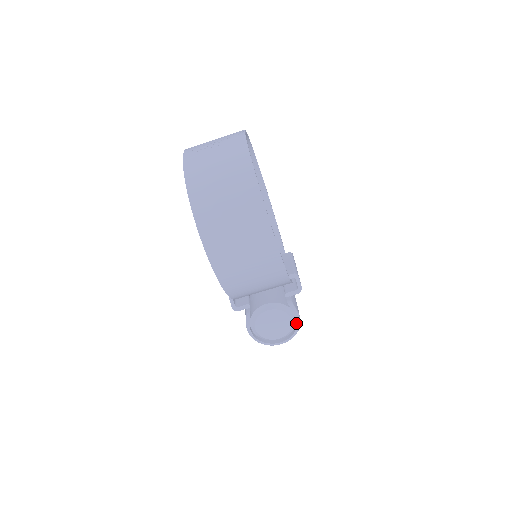
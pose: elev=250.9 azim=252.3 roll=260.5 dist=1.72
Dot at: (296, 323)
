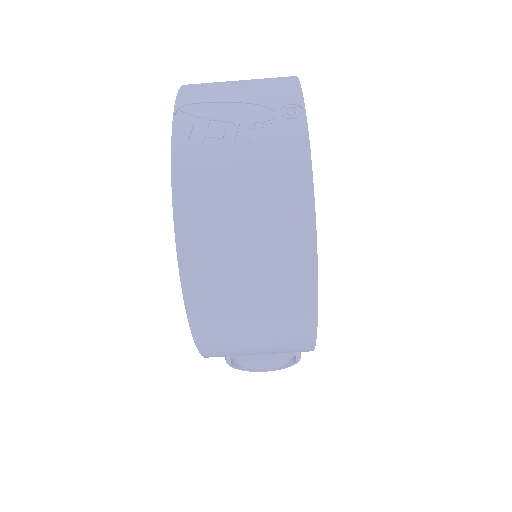
Dot at: (293, 358)
